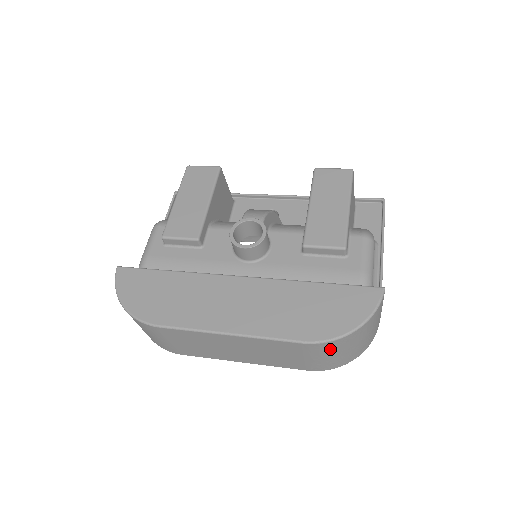
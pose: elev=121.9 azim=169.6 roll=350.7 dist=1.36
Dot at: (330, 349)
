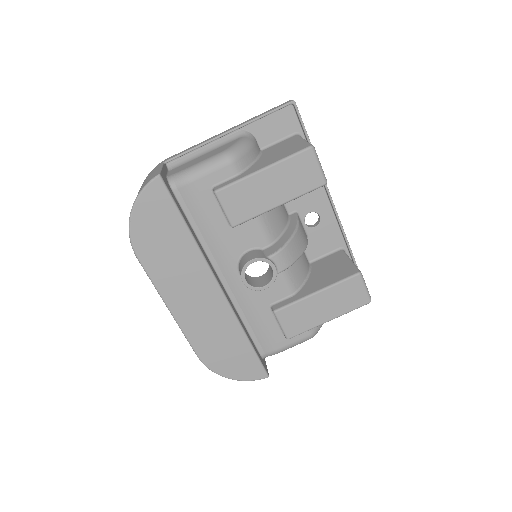
Dot at: occluded
